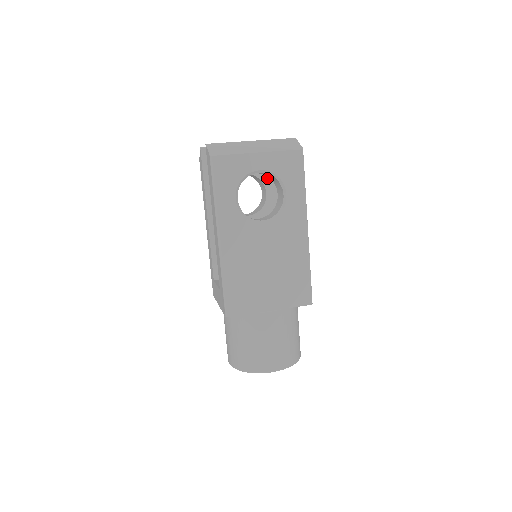
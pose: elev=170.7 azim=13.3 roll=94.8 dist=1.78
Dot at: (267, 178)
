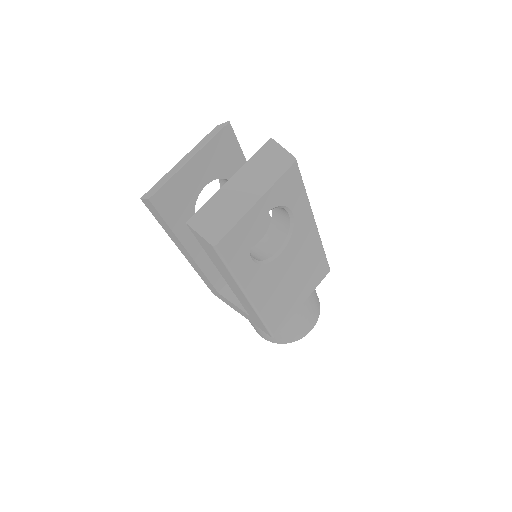
Dot at: (228, 171)
